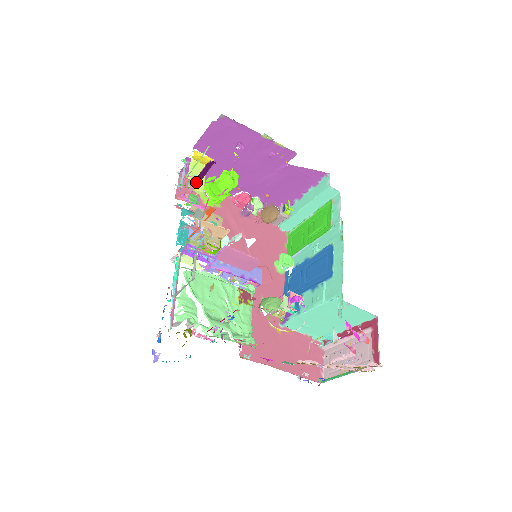
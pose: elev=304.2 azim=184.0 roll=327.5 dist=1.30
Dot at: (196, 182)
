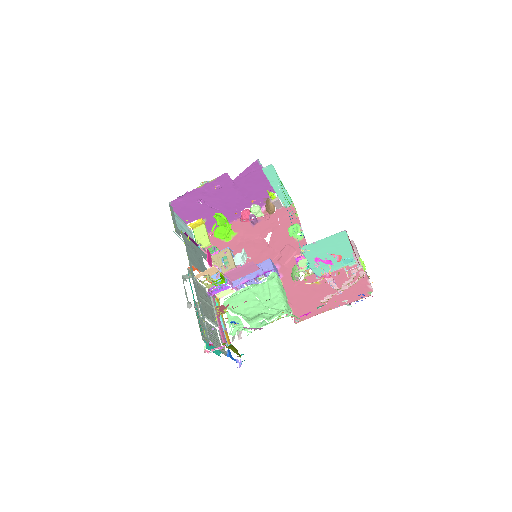
Dot at: occluded
